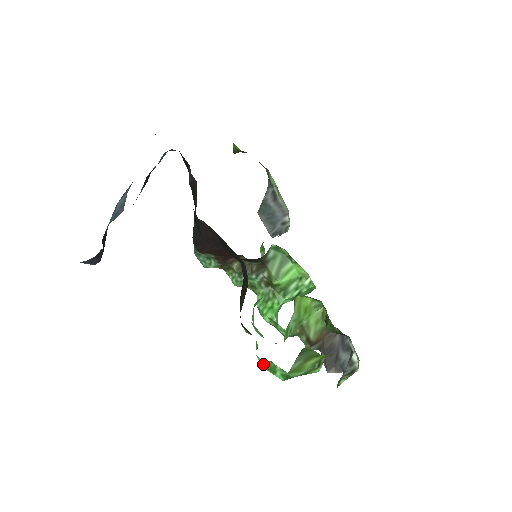
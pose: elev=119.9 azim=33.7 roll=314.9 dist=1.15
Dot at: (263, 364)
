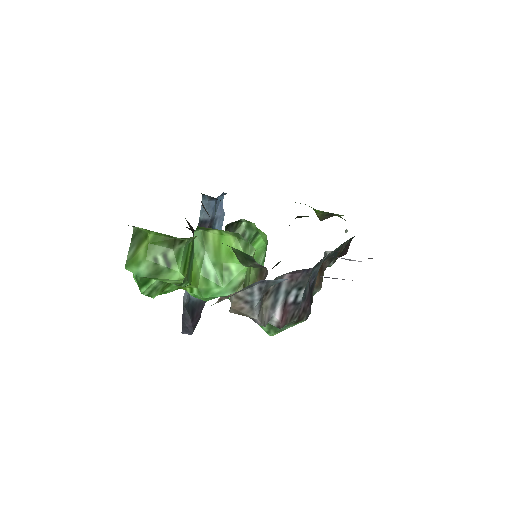
Dot at: occluded
